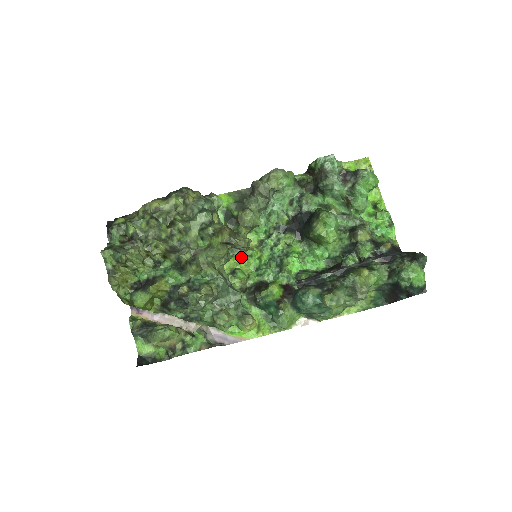
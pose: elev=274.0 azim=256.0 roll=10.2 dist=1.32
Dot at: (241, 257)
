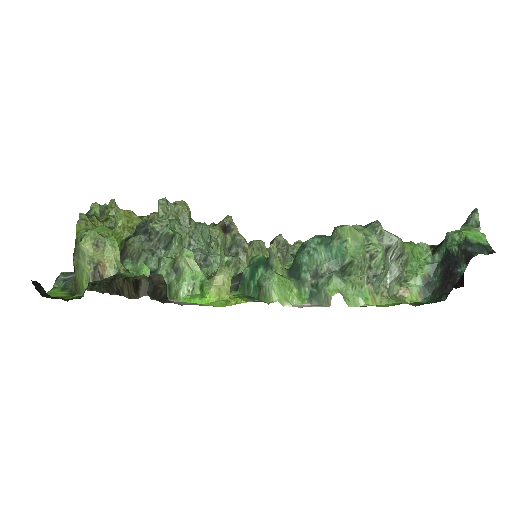
Dot at: (237, 273)
